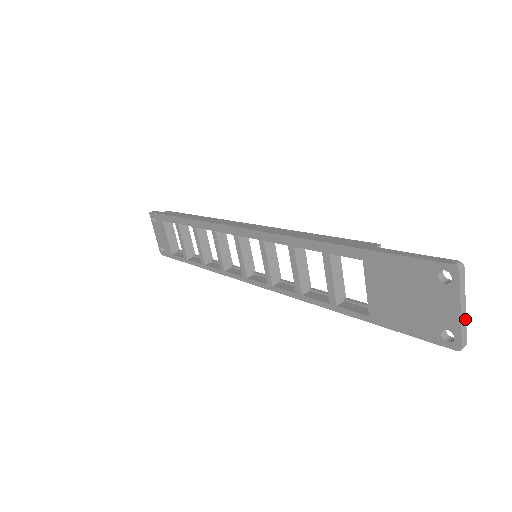
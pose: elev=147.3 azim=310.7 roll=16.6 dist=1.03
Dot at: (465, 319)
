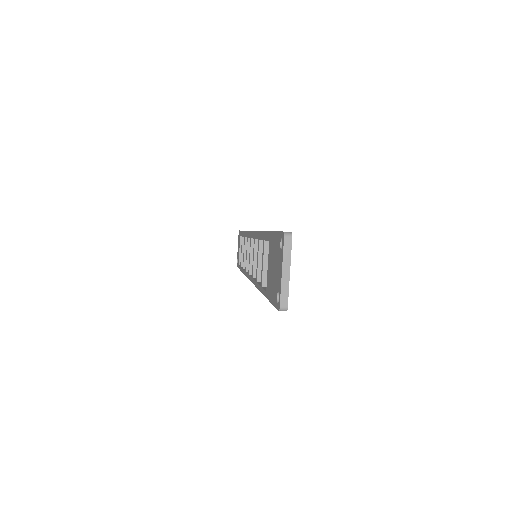
Dot at: (288, 283)
